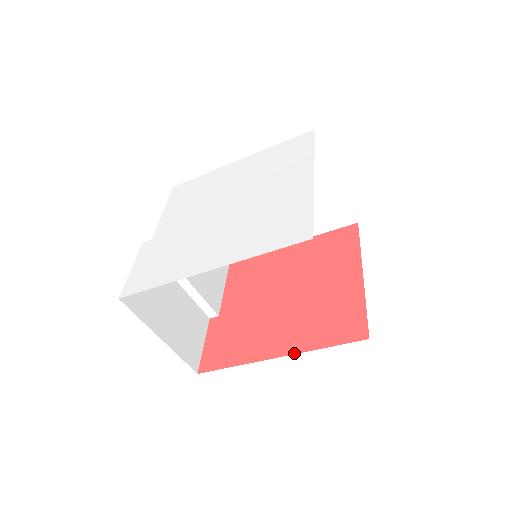
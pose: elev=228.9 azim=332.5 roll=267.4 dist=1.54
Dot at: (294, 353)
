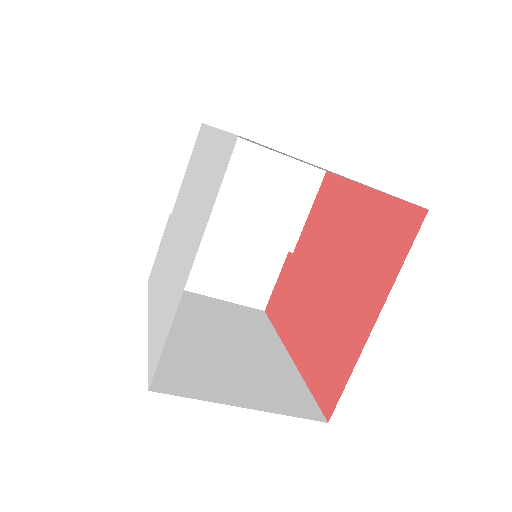
Dot at: (296, 365)
